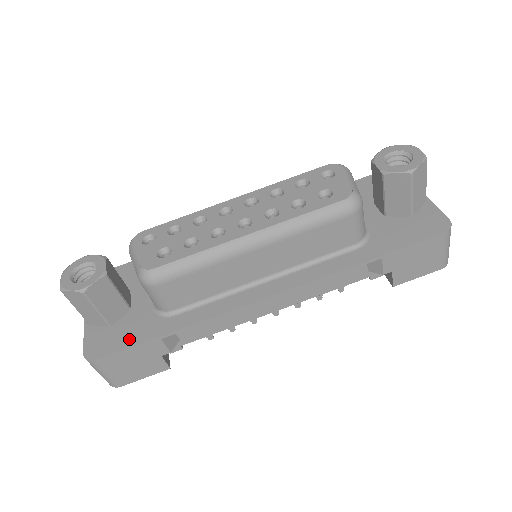
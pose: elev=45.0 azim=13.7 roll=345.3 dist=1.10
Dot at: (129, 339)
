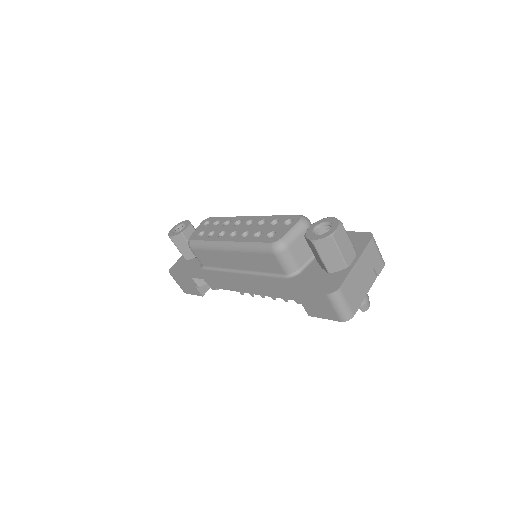
Dot at: (184, 271)
